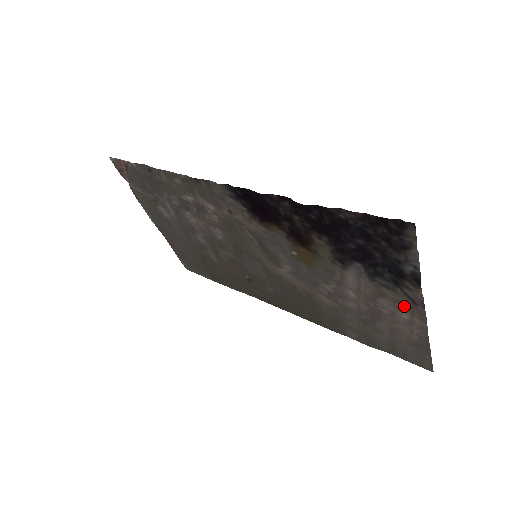
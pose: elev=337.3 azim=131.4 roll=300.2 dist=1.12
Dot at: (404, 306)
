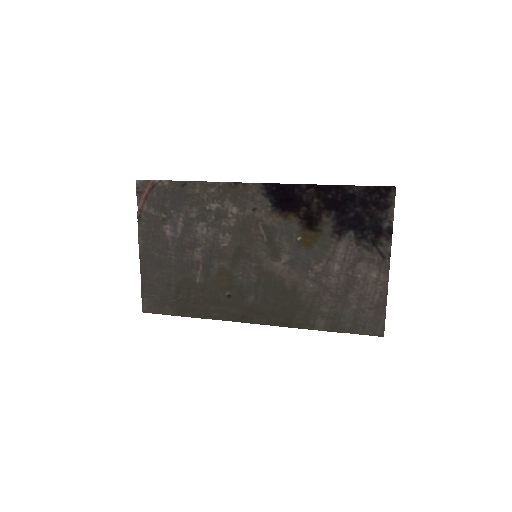
Dot at: (376, 264)
